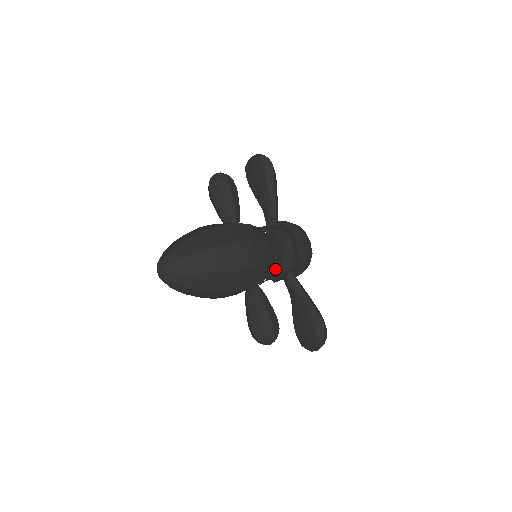
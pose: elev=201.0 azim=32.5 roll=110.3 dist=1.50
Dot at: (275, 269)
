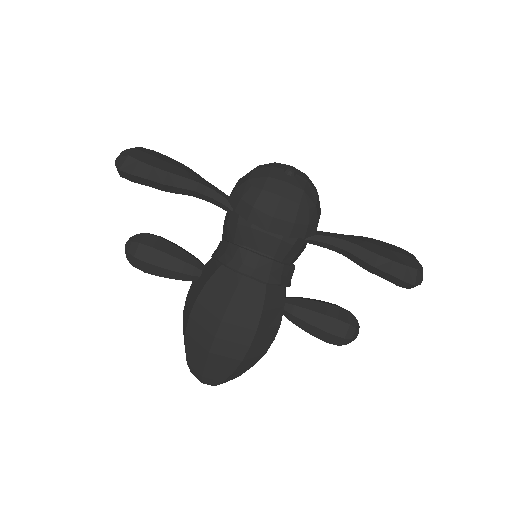
Dot at: (282, 275)
